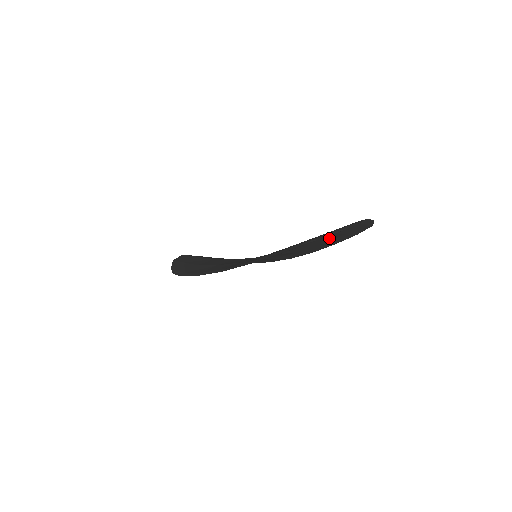
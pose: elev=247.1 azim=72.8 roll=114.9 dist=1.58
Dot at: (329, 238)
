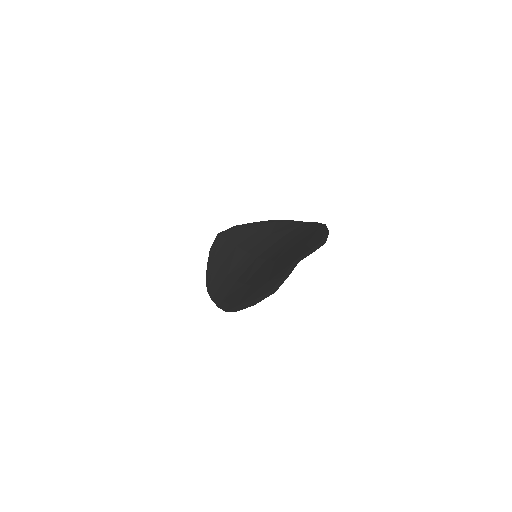
Dot at: occluded
